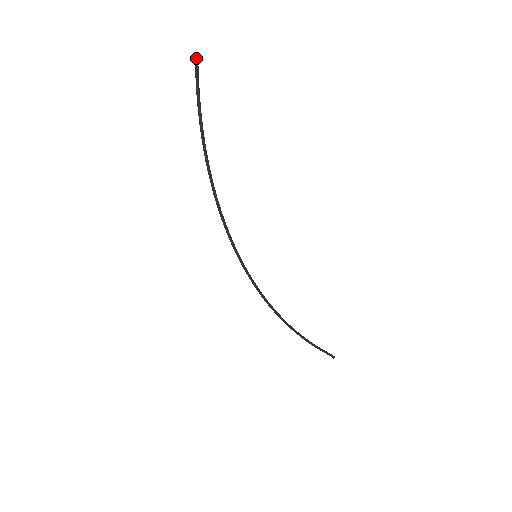
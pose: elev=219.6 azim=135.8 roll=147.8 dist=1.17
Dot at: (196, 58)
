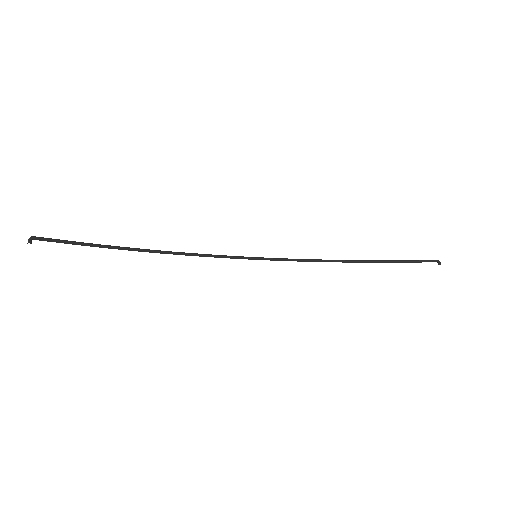
Dot at: (31, 240)
